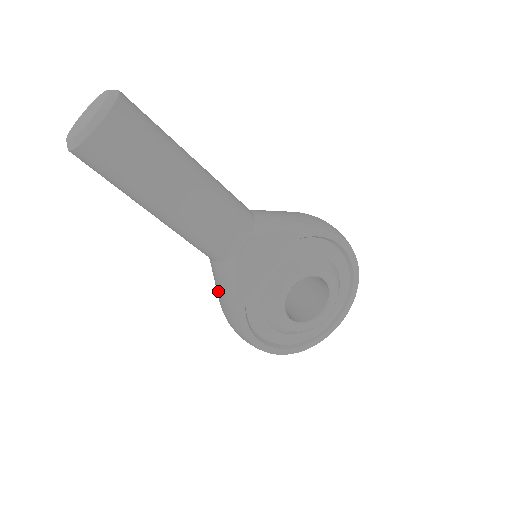
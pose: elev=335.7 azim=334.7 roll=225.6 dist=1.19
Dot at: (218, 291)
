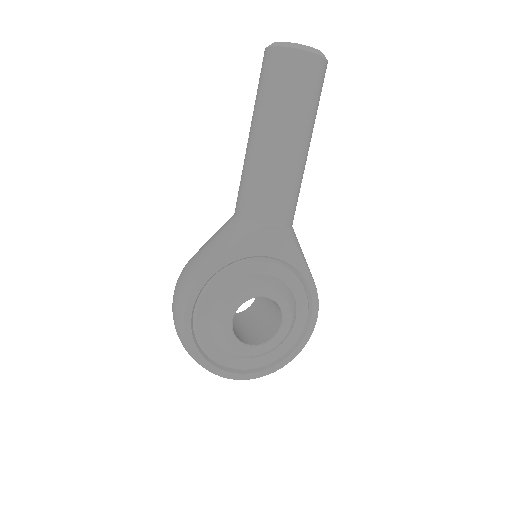
Dot at: (208, 244)
